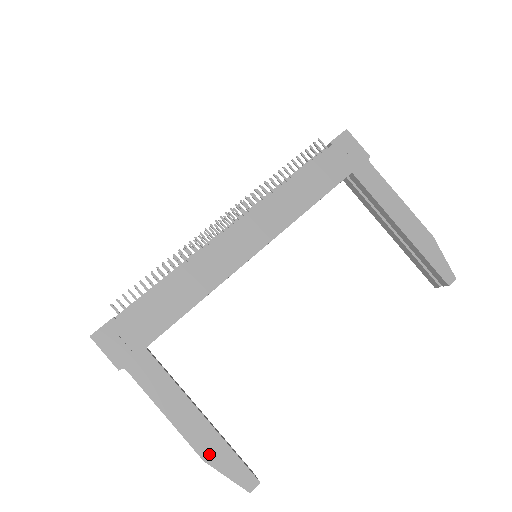
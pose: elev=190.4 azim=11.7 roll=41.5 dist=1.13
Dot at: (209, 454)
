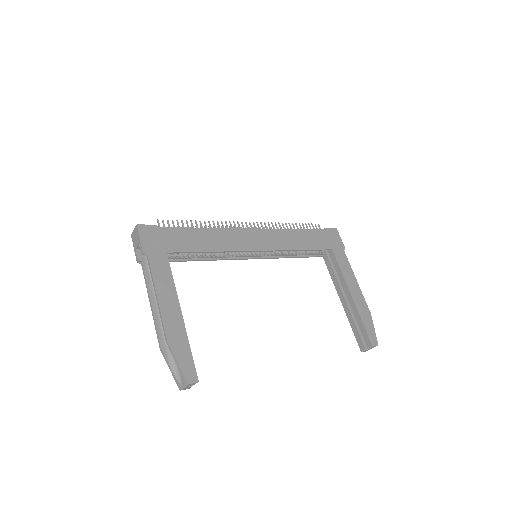
Dot at: (173, 339)
